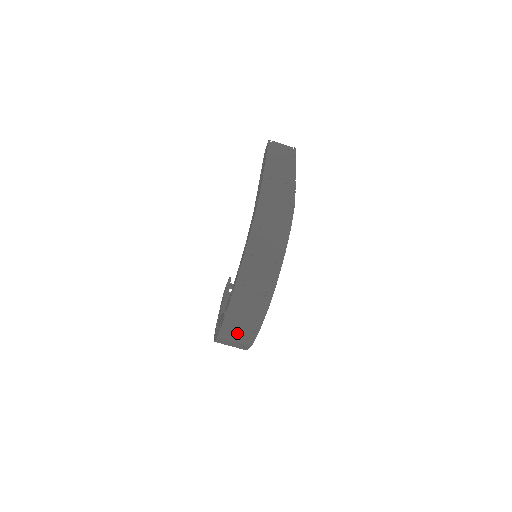
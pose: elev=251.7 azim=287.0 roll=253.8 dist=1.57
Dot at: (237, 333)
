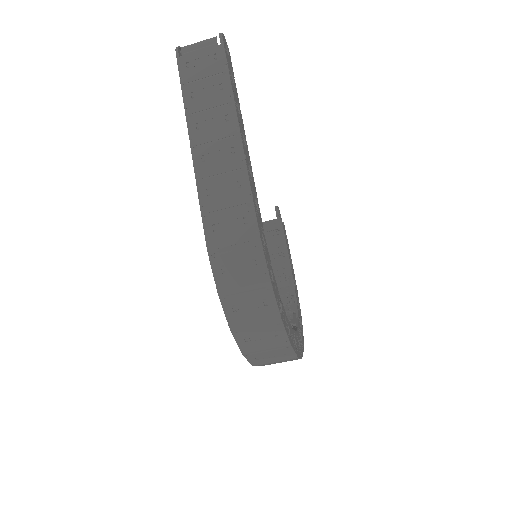
Dot at: occluded
